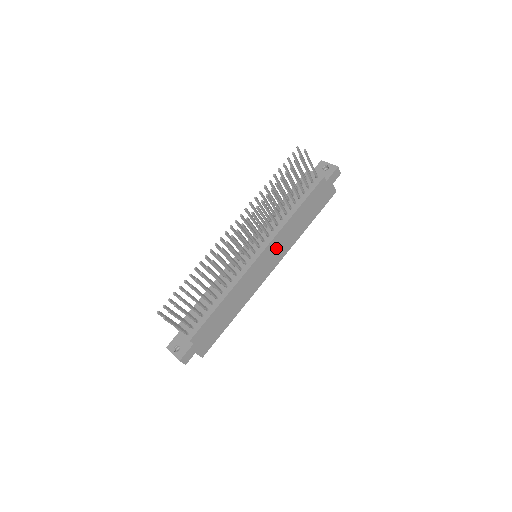
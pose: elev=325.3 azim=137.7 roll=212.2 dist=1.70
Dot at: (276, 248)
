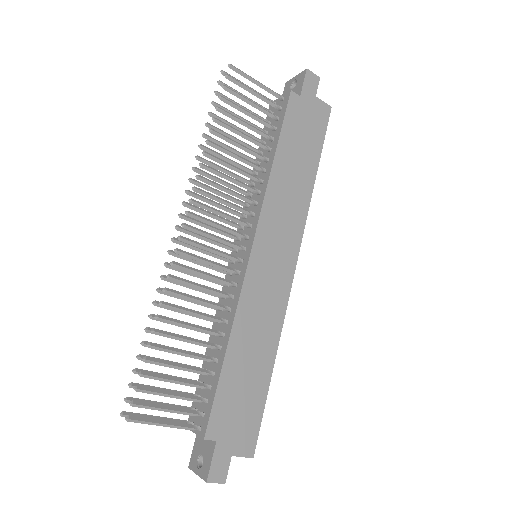
Dot at: (277, 227)
